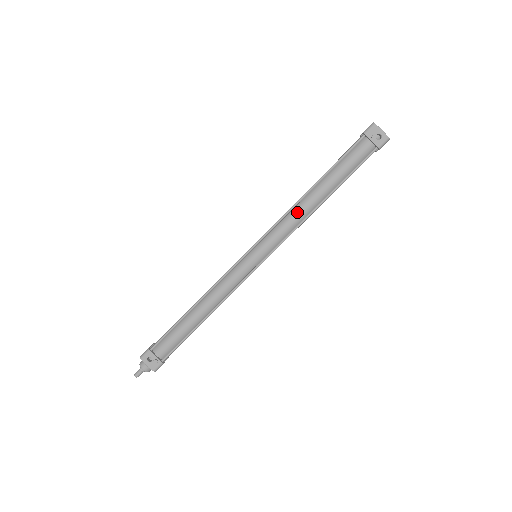
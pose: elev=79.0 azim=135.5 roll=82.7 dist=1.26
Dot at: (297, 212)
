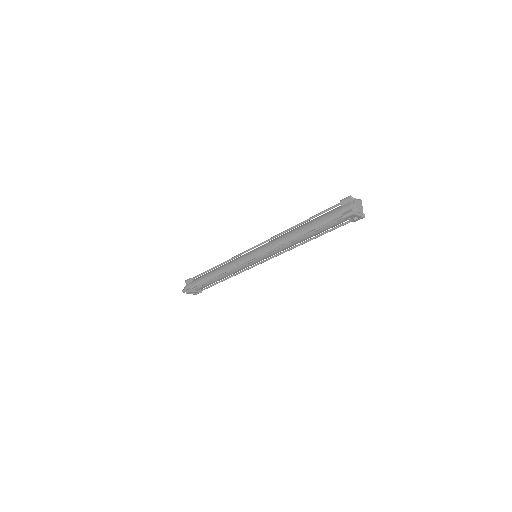
Dot at: (287, 247)
